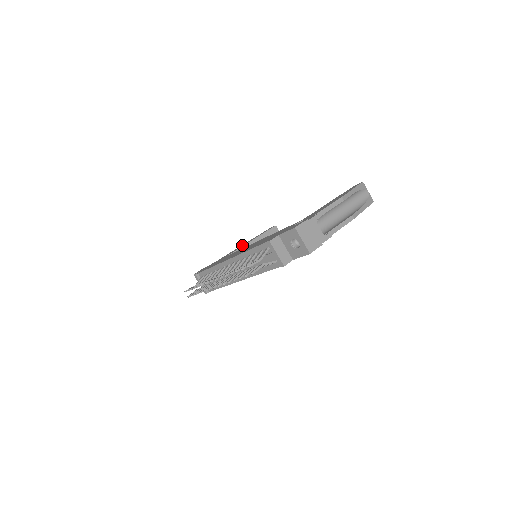
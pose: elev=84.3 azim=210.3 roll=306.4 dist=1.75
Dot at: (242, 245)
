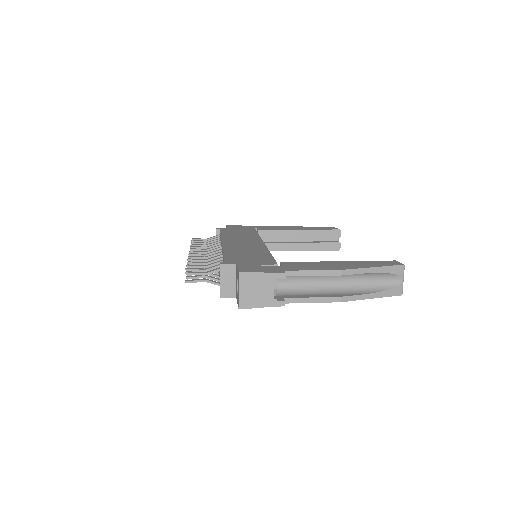
Dot at: (291, 227)
